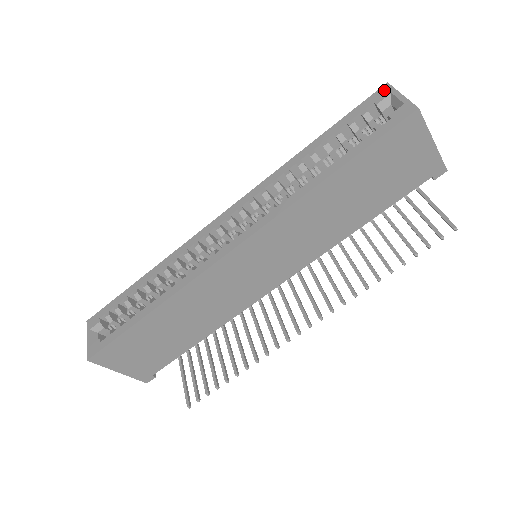
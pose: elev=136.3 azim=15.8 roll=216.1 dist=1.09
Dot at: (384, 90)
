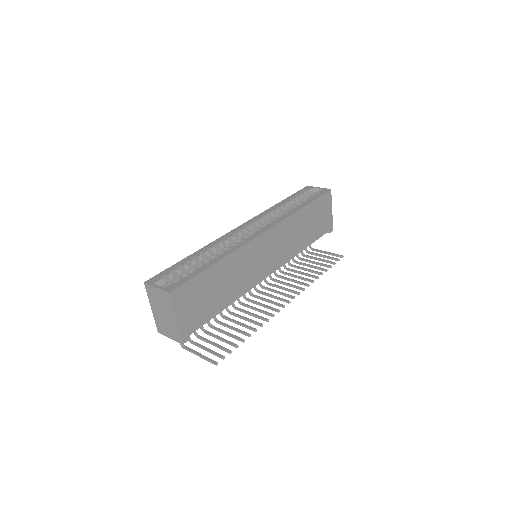
Dot at: (308, 187)
